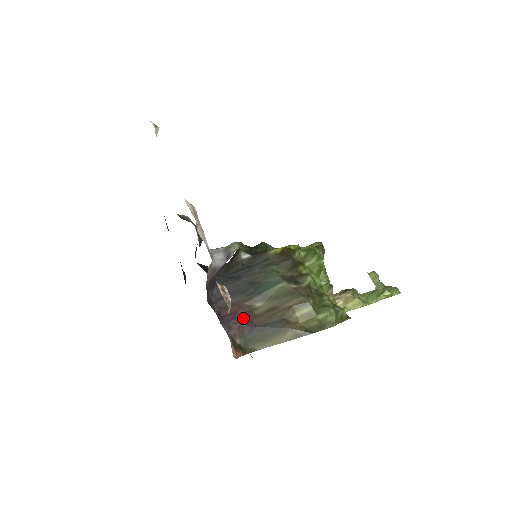
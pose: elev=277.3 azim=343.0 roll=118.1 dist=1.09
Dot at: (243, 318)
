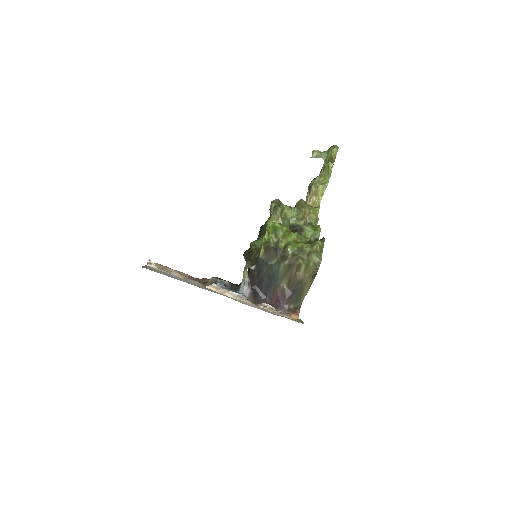
Dot at: (283, 297)
